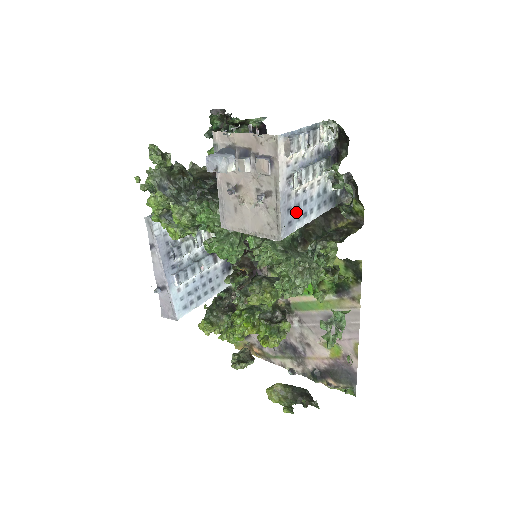
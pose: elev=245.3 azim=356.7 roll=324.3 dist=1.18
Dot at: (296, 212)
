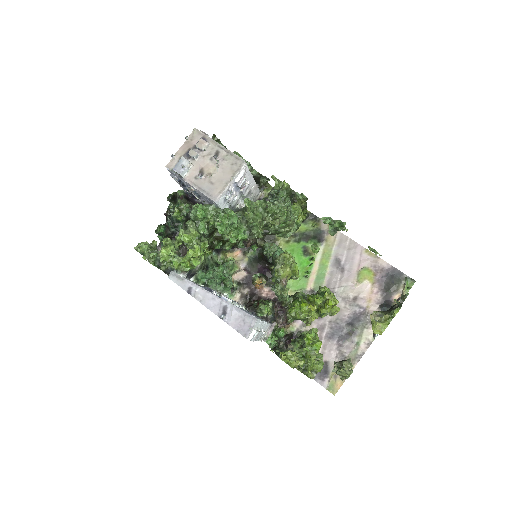
Dot at: occluded
